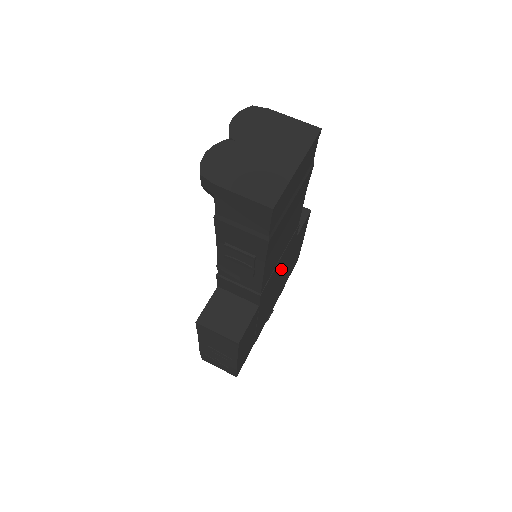
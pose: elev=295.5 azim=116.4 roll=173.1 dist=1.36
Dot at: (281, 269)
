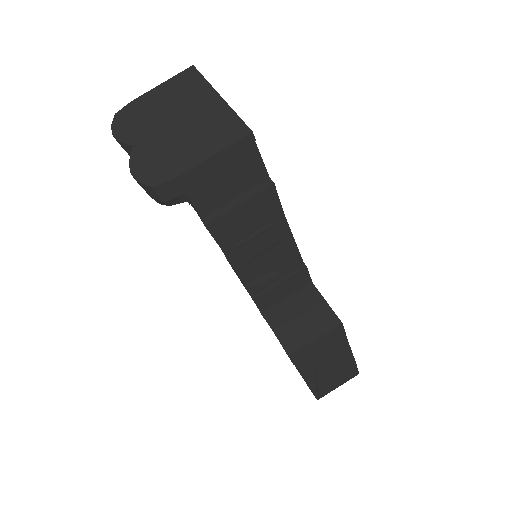
Dot at: occluded
